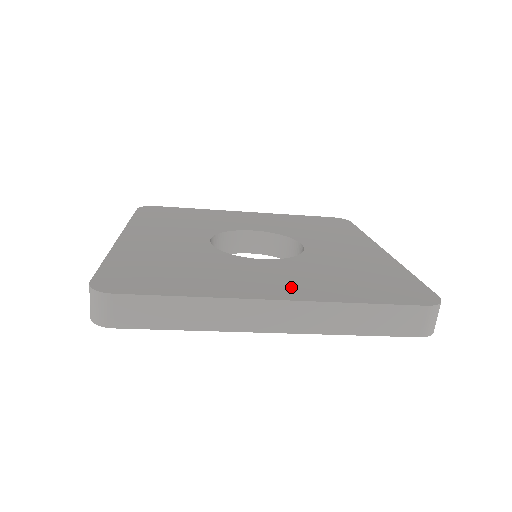
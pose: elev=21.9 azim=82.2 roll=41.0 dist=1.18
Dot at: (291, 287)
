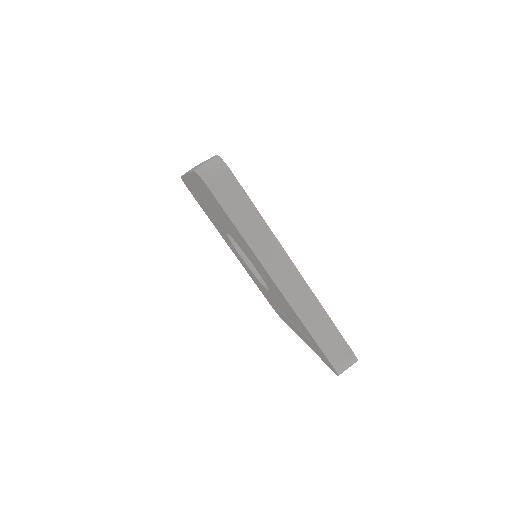
Dot at: occluded
